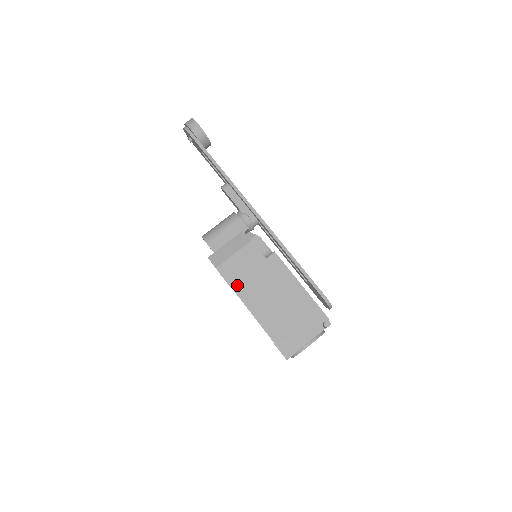
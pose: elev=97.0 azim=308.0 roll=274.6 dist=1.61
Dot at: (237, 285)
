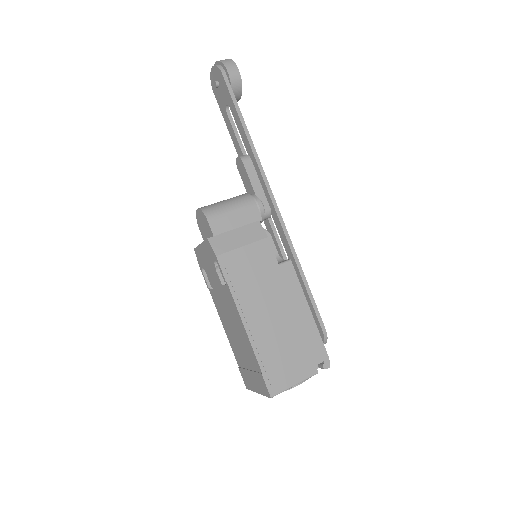
Dot at: (237, 286)
